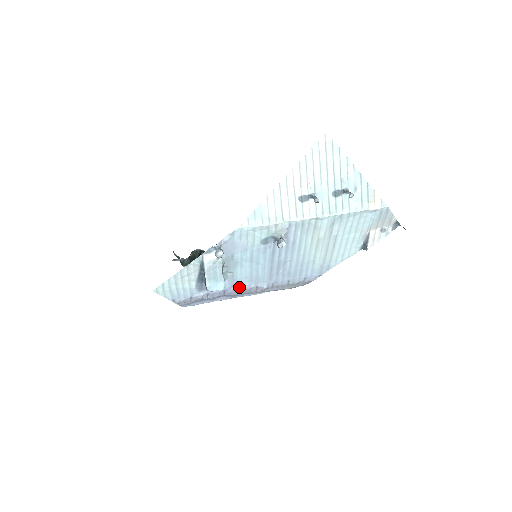
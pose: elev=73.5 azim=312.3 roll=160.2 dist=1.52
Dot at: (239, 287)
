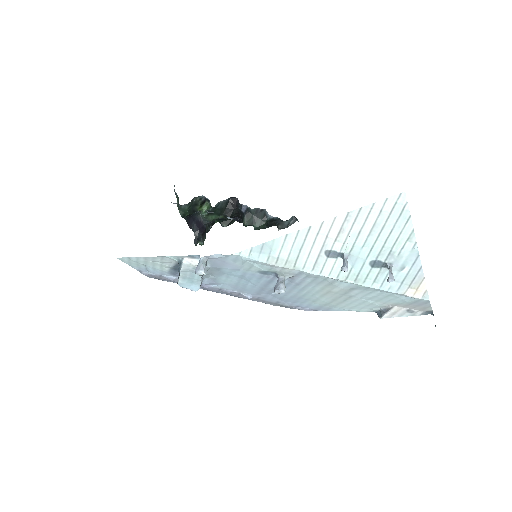
Dot at: (219, 287)
